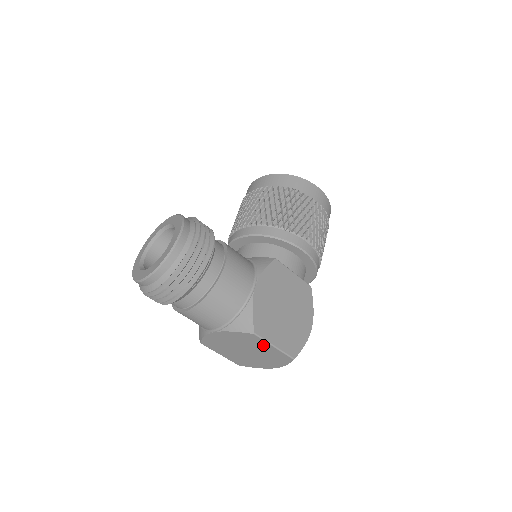
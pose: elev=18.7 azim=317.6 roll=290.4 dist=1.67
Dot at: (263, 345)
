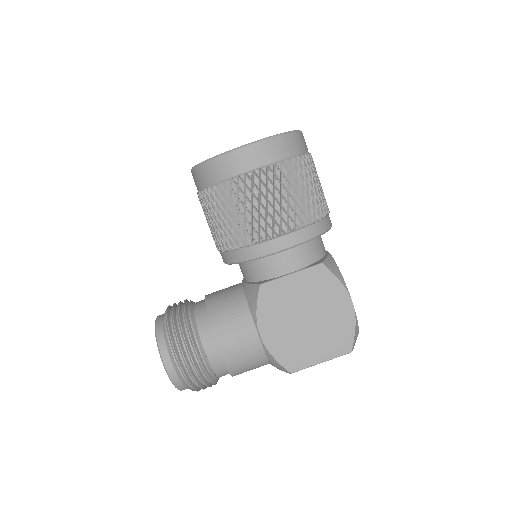
Dot at: occluded
